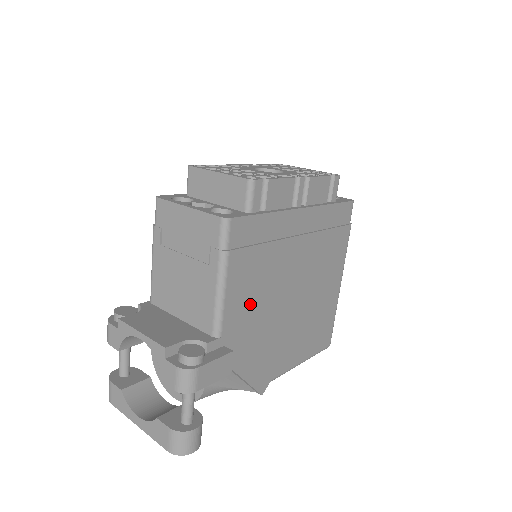
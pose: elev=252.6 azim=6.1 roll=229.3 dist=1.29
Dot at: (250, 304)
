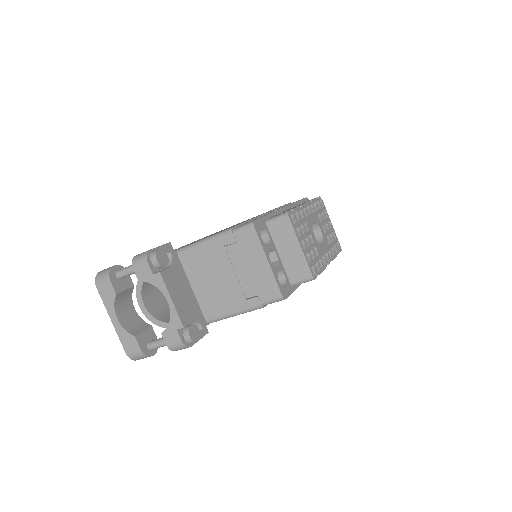
Dot at: occluded
